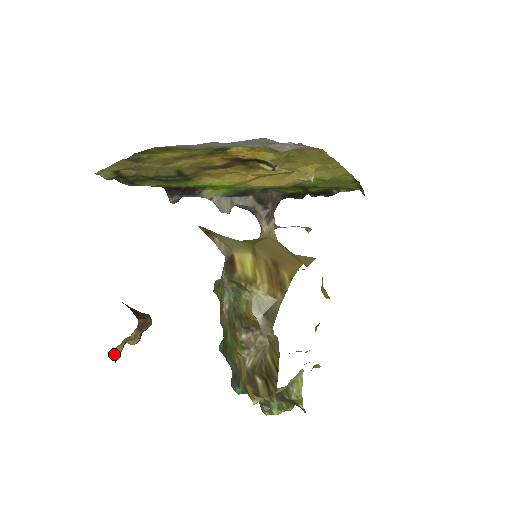
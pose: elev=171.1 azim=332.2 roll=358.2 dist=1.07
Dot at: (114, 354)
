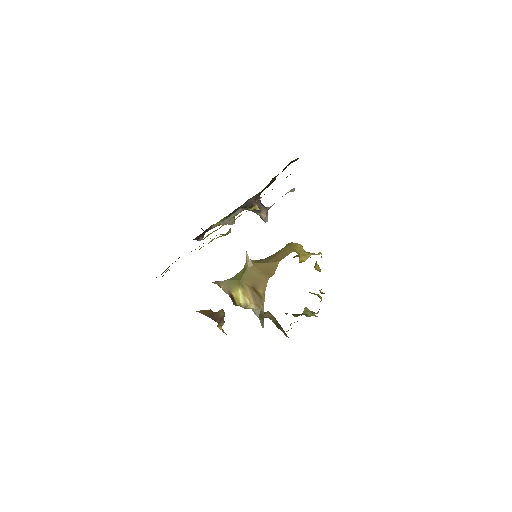
Dot at: (219, 328)
